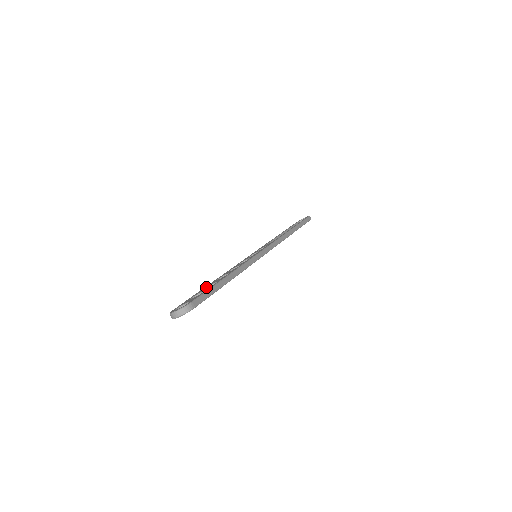
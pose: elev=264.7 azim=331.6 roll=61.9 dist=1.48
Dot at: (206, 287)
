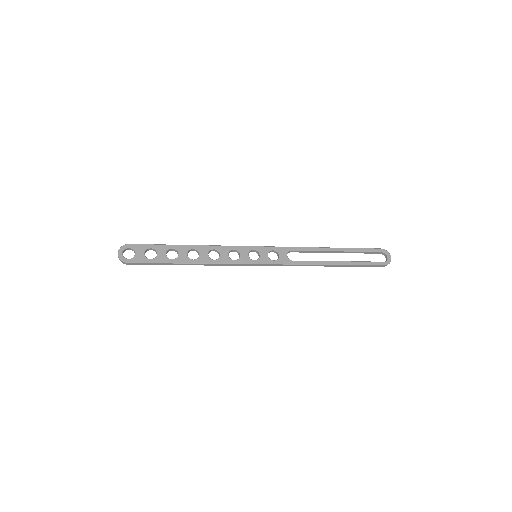
Dot at: (174, 248)
